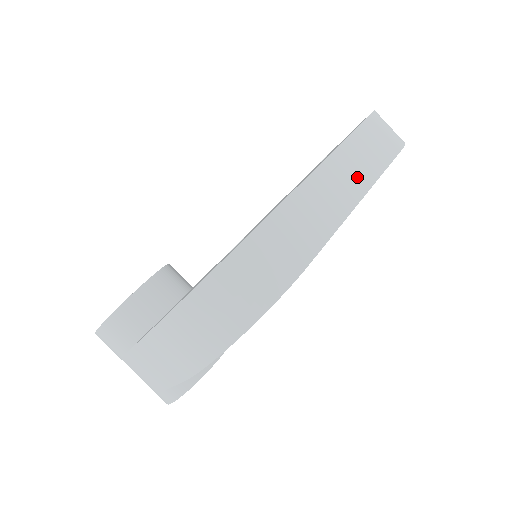
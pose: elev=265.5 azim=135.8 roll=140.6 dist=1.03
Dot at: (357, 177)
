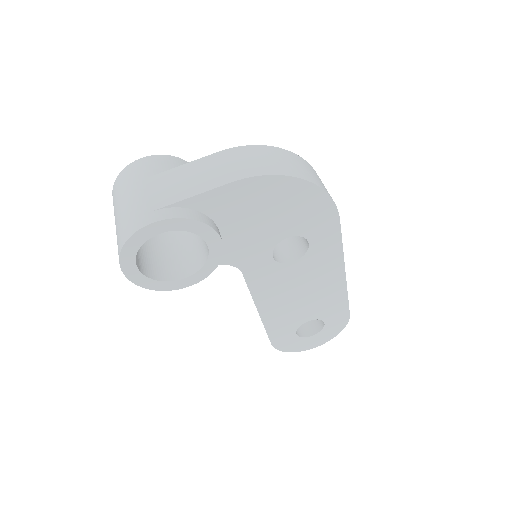
Dot at: occluded
